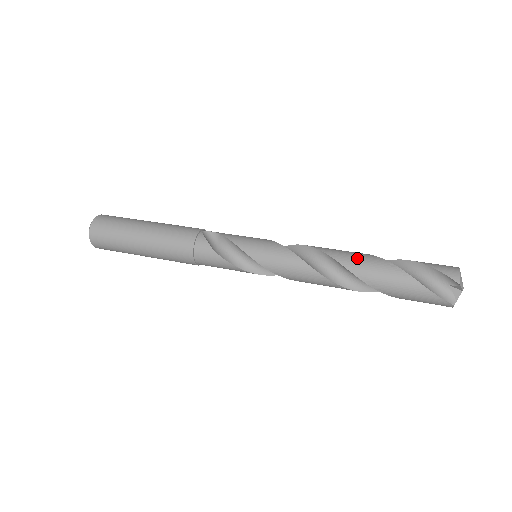
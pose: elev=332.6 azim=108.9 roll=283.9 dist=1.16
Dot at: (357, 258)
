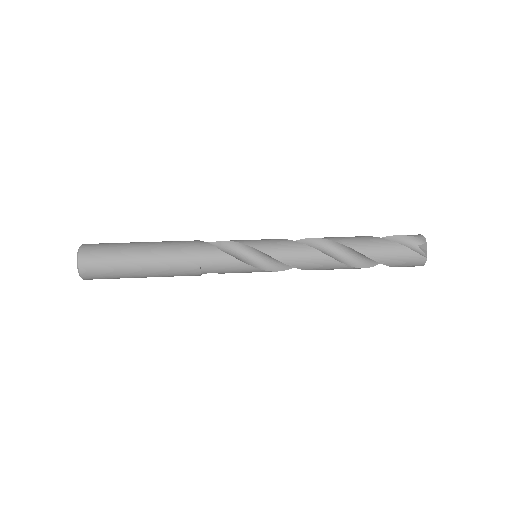
Dot at: (346, 237)
